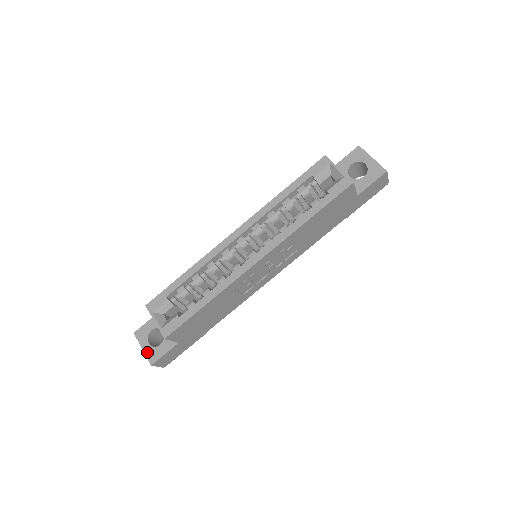
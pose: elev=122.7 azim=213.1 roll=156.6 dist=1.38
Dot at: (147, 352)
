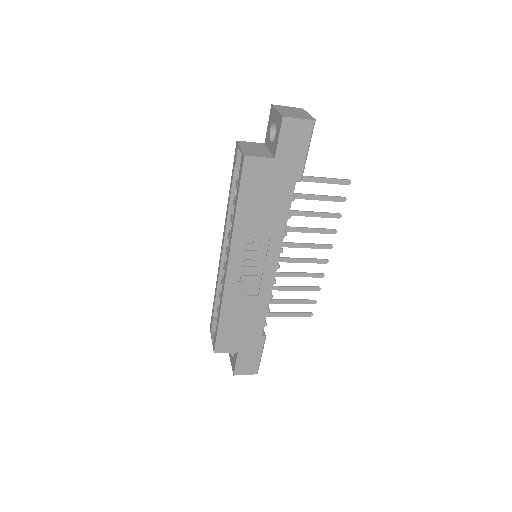
Dot at: (232, 365)
